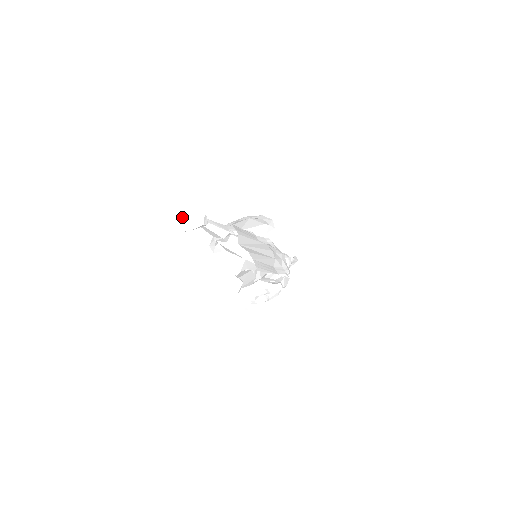
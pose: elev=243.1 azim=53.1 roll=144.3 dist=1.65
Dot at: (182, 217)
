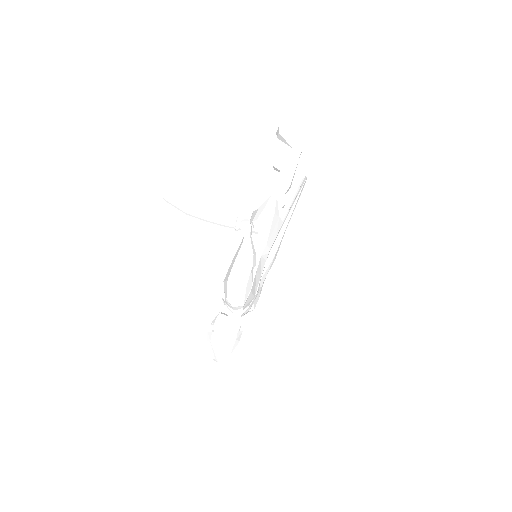
Dot at: occluded
